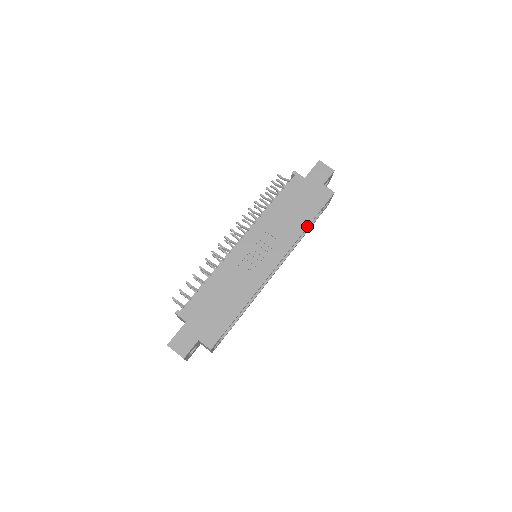
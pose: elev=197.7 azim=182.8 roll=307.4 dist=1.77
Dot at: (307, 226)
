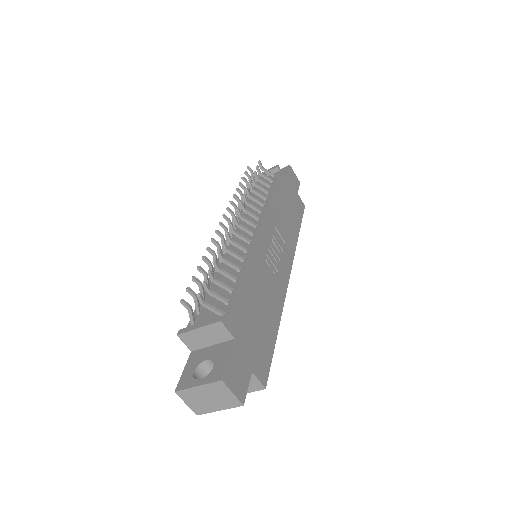
Dot at: (298, 234)
